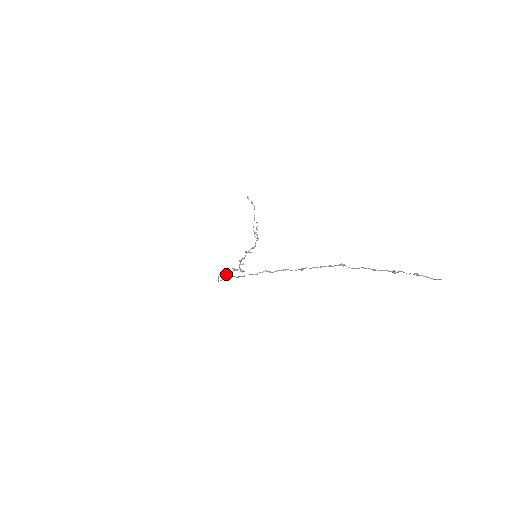
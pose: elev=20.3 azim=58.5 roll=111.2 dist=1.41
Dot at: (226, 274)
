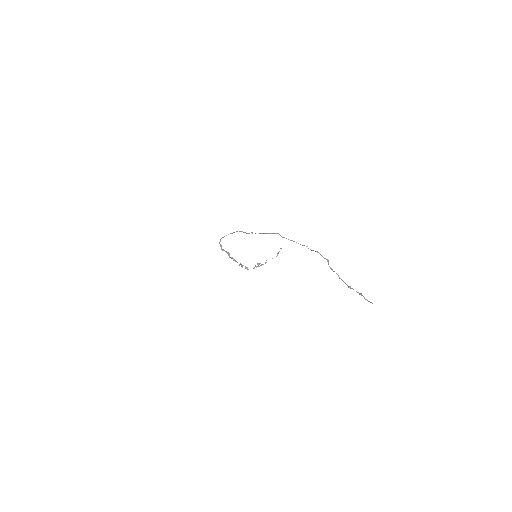
Dot at: (241, 231)
